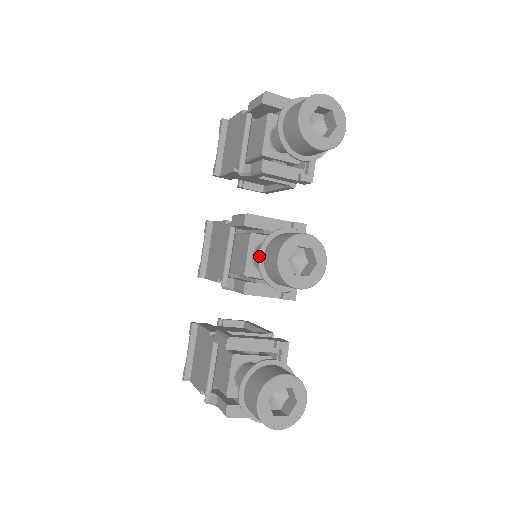
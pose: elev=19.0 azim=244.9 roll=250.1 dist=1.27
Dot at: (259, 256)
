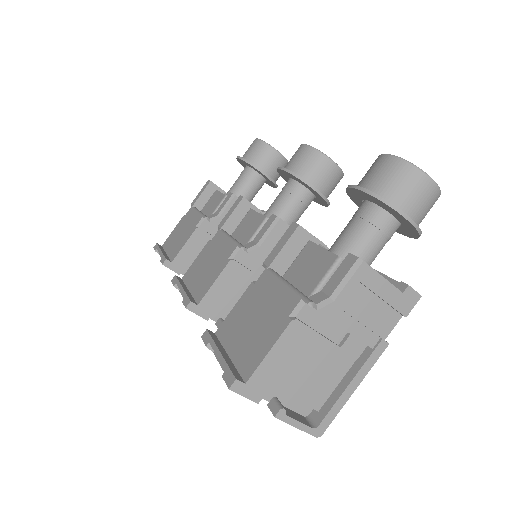
Dot at: (282, 167)
